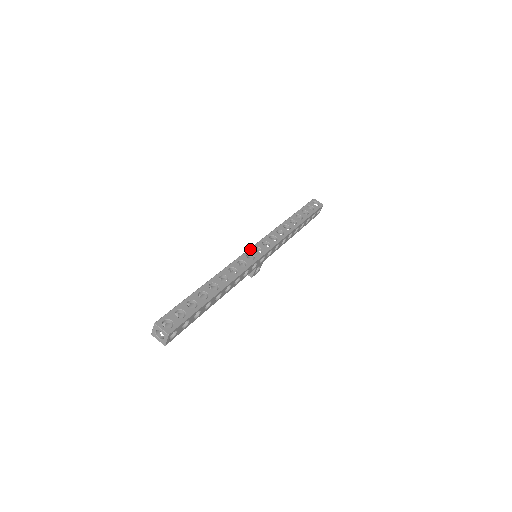
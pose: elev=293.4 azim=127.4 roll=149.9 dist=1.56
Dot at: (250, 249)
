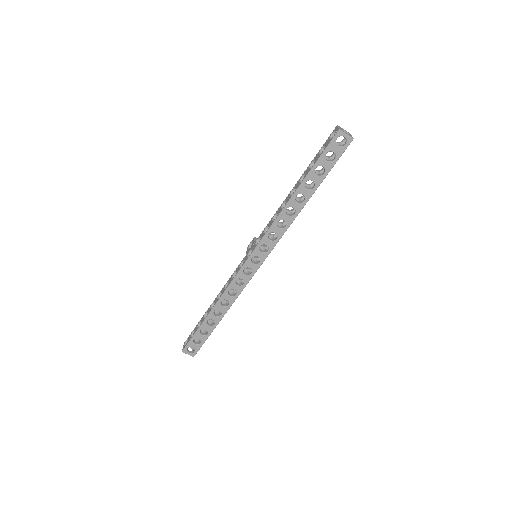
Dot at: (246, 262)
